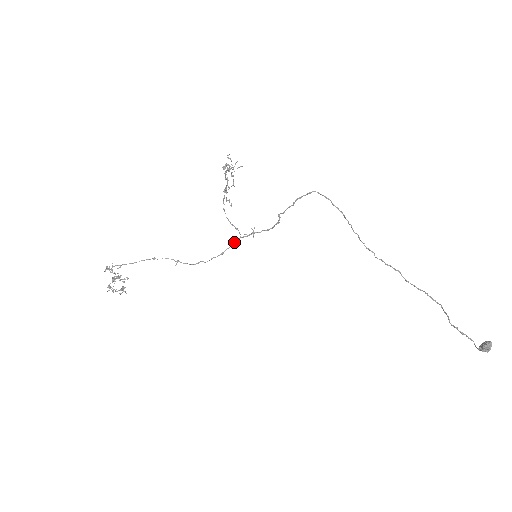
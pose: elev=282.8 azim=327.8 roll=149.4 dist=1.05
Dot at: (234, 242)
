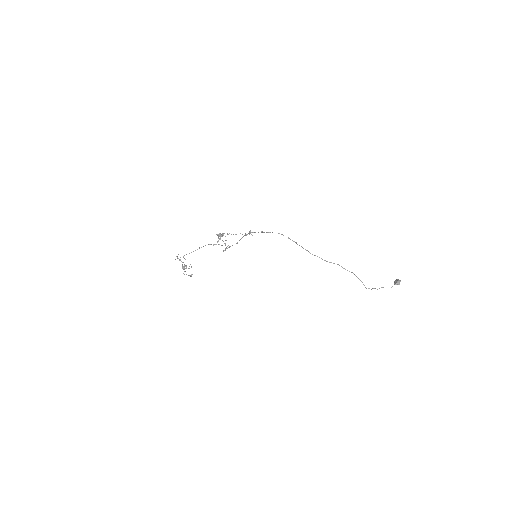
Dot at: occluded
